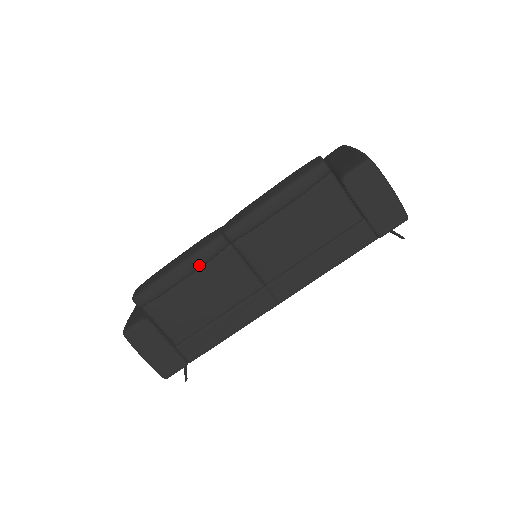
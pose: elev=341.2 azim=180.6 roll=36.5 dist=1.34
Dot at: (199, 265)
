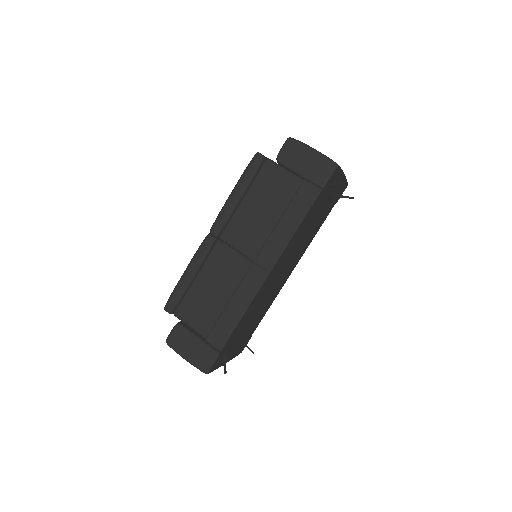
Dot at: (200, 262)
